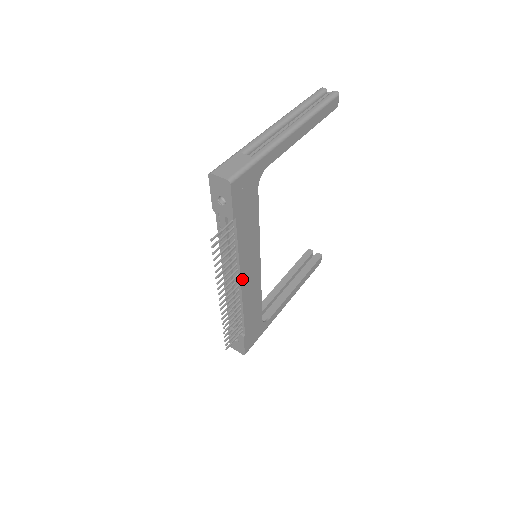
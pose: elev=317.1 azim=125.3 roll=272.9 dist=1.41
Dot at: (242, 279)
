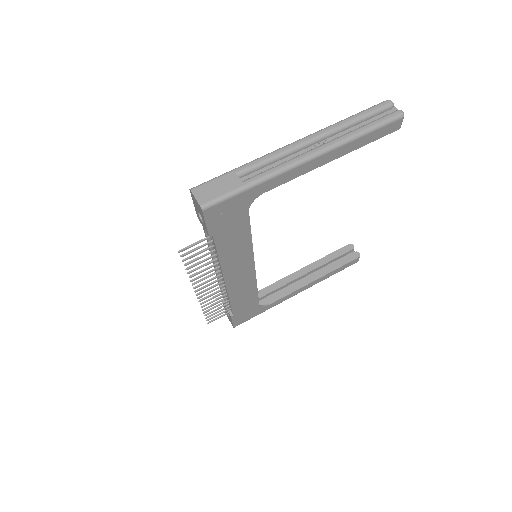
Dot at: (226, 278)
